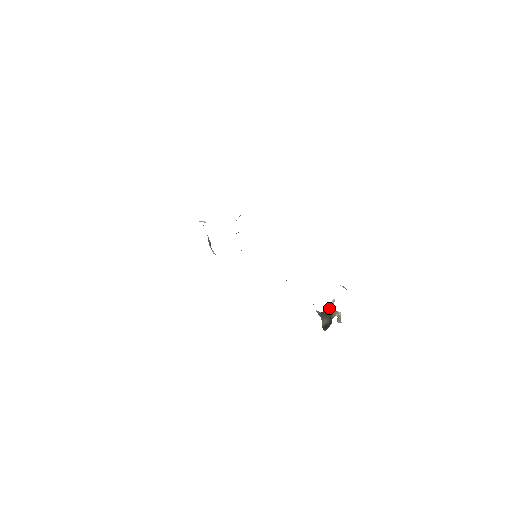
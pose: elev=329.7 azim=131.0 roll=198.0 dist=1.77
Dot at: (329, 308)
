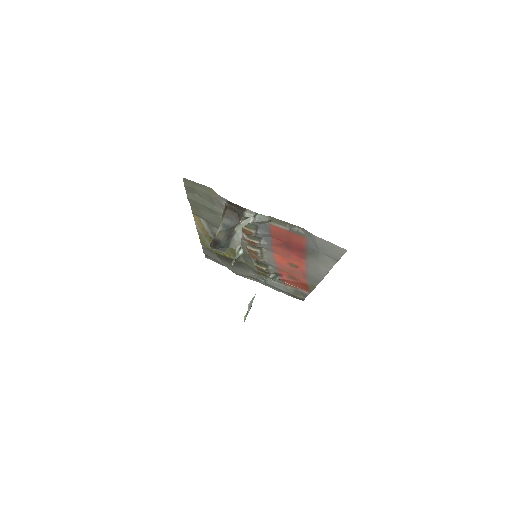
Dot at: (238, 223)
